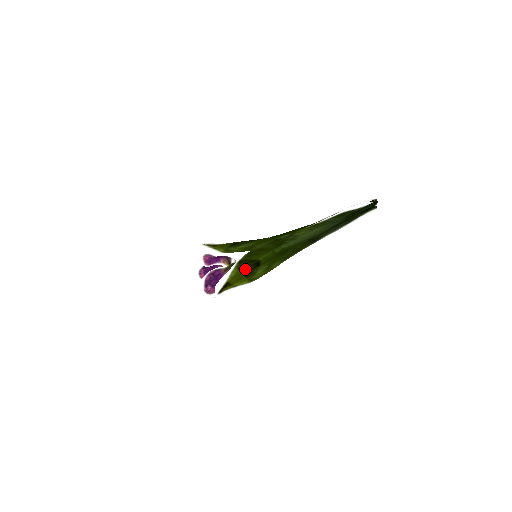
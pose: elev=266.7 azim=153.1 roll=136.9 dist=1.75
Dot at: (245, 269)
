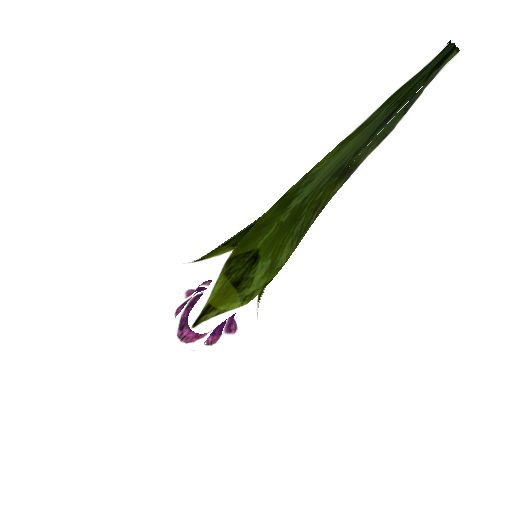
Dot at: (235, 273)
